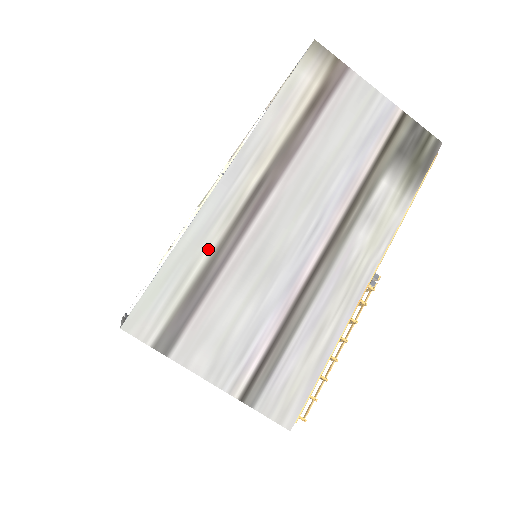
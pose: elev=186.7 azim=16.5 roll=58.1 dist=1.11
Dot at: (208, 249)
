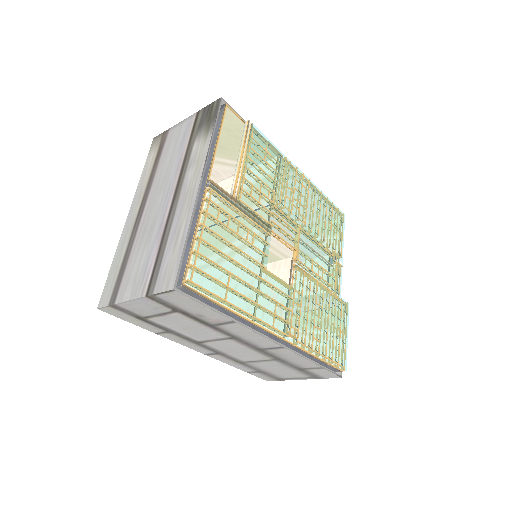
Dot at: (125, 249)
